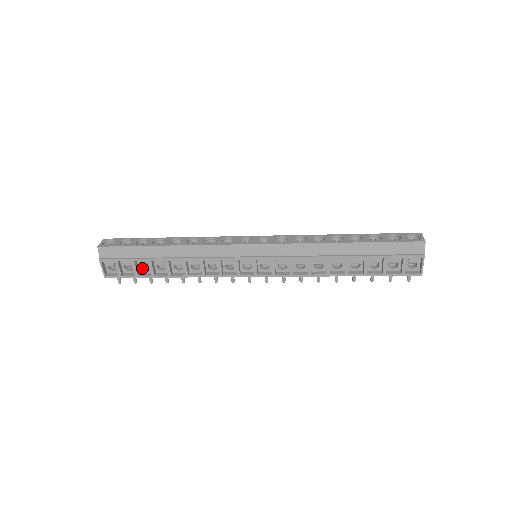
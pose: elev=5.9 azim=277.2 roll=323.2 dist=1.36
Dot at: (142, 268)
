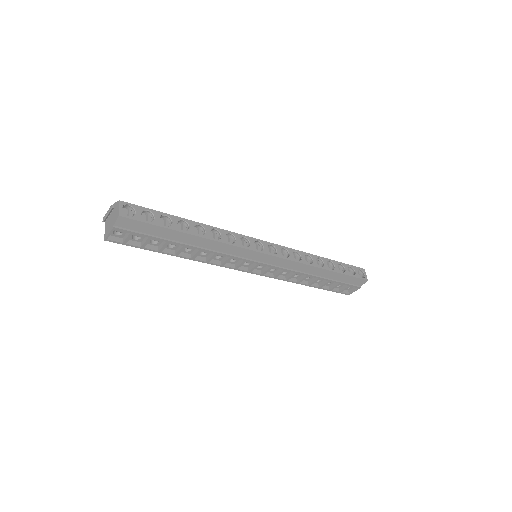
Dot at: occluded
